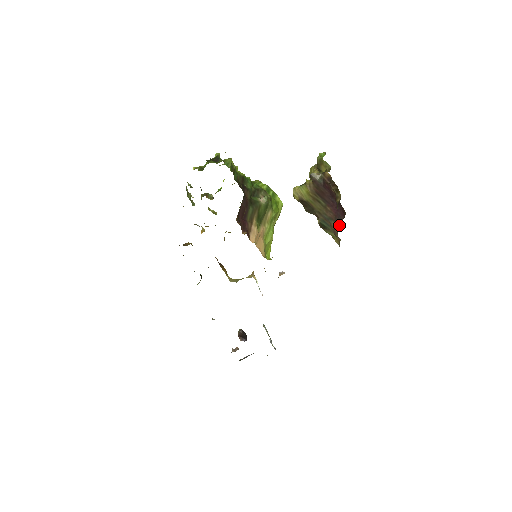
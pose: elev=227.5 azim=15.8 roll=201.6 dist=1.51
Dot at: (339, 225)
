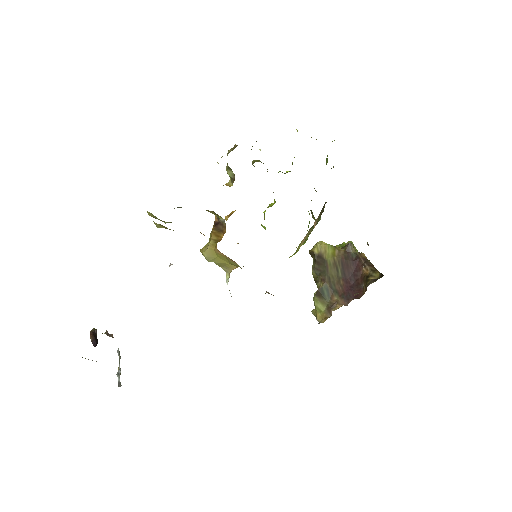
Dot at: (343, 302)
